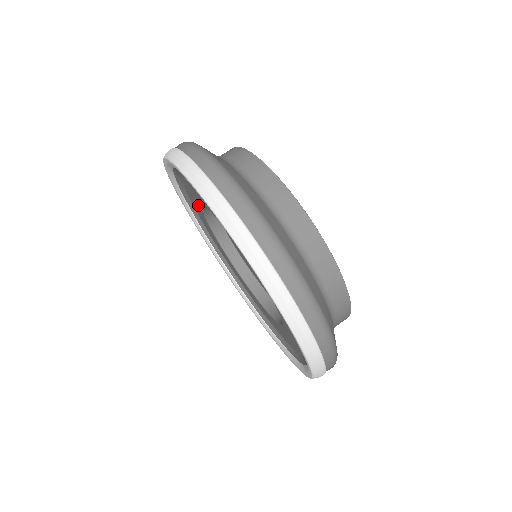
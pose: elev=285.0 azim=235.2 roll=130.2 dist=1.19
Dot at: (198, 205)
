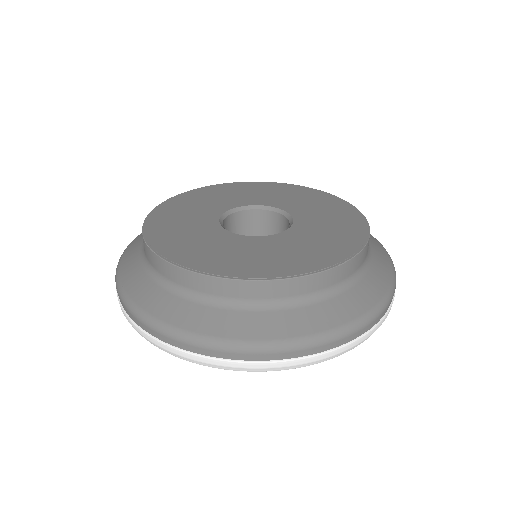
Dot at: occluded
